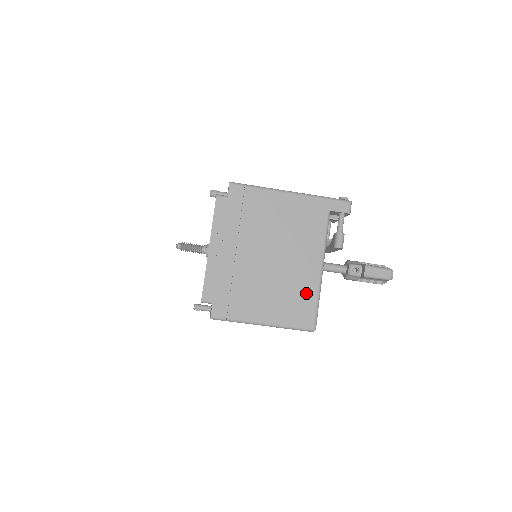
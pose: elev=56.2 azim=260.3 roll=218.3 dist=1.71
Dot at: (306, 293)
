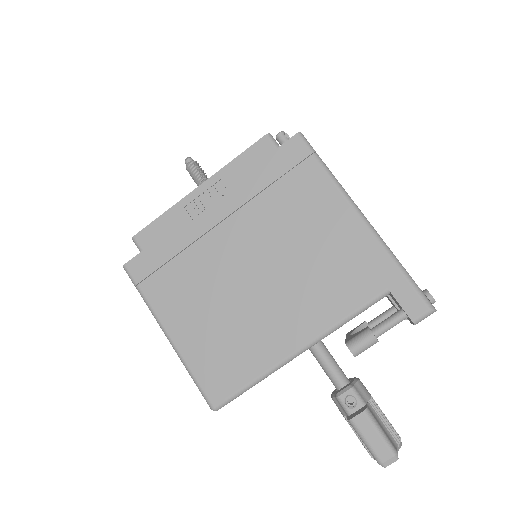
Dot at: (249, 357)
